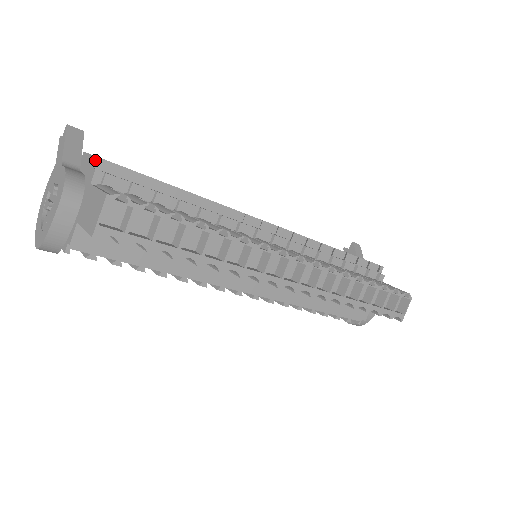
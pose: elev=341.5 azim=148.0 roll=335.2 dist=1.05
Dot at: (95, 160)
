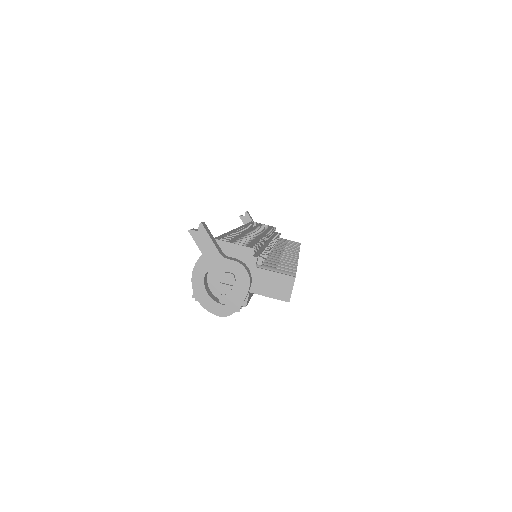
Dot at: (251, 251)
